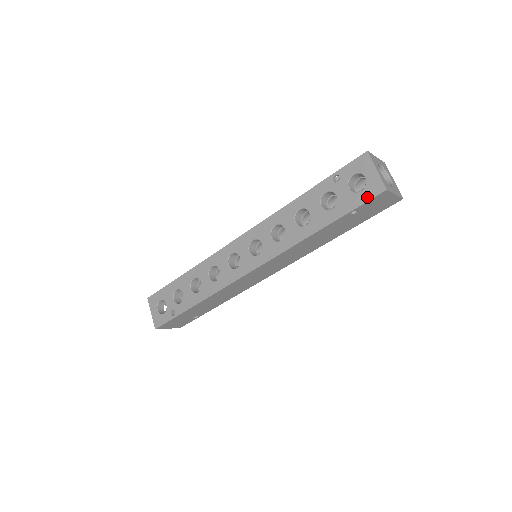
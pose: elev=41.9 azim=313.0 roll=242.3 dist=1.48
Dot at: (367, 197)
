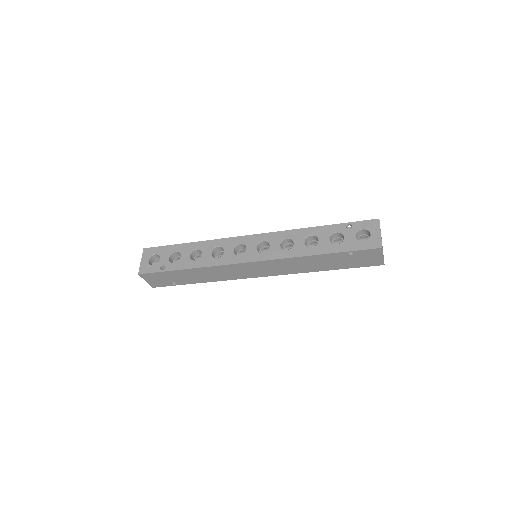
Dot at: (366, 247)
